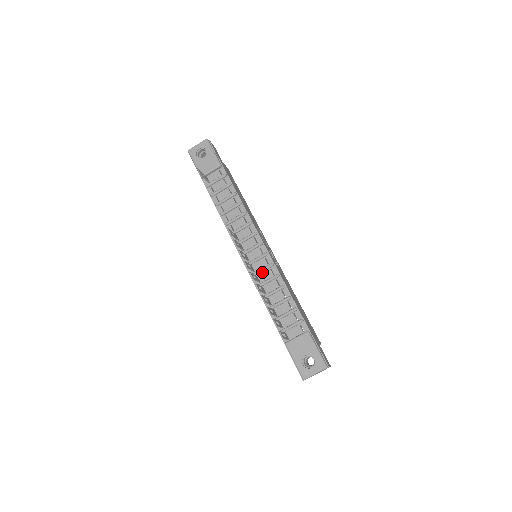
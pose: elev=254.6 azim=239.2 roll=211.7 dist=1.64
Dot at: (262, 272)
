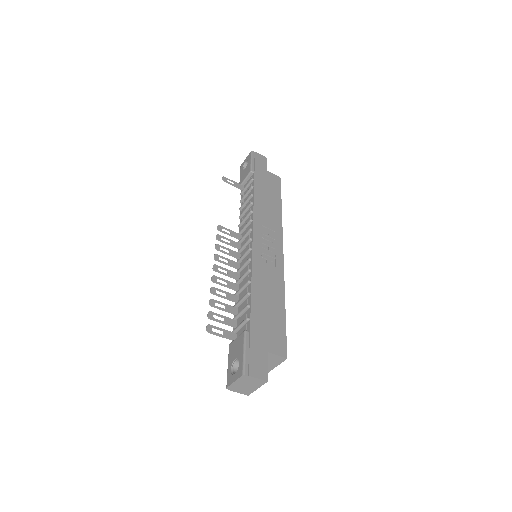
Dot at: (243, 269)
